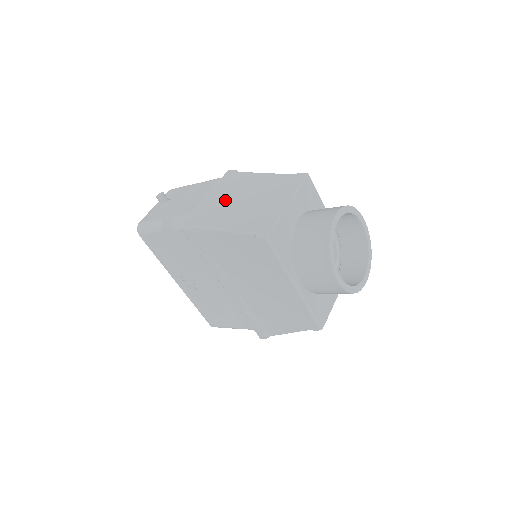
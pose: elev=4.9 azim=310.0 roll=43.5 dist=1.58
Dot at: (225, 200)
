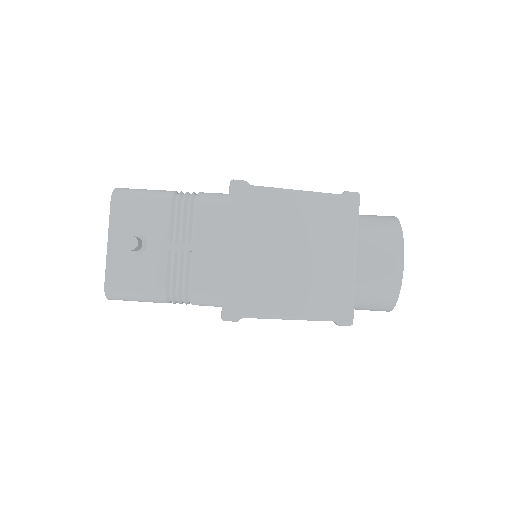
Dot at: (266, 259)
